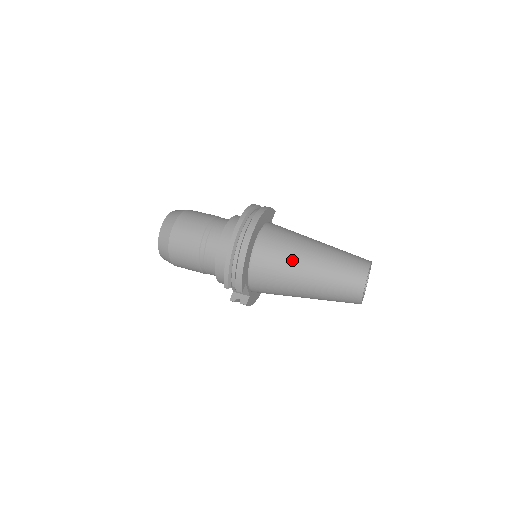
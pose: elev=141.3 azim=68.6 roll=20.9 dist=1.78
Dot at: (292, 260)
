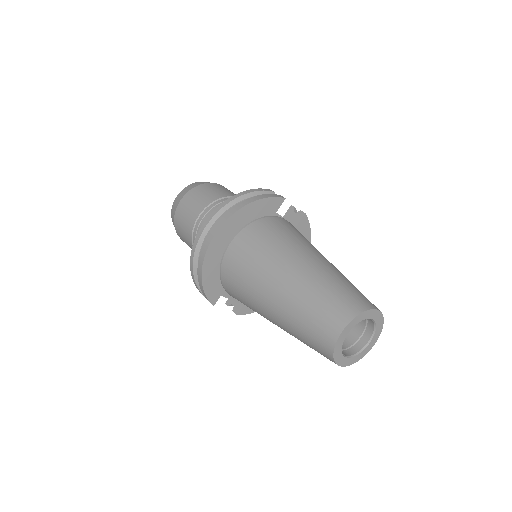
Dot at: (257, 284)
